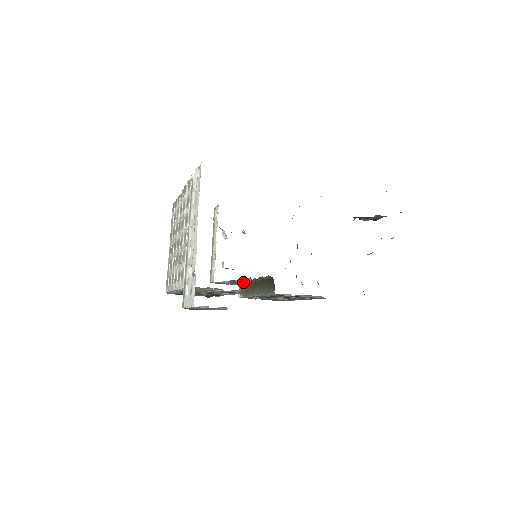
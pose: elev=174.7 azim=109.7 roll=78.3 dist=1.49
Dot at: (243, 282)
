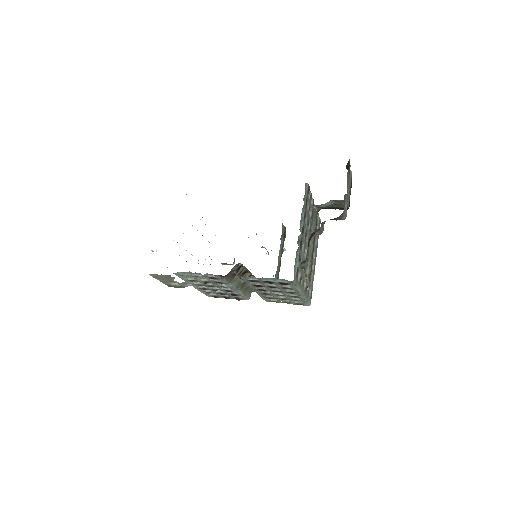
Dot at: occluded
